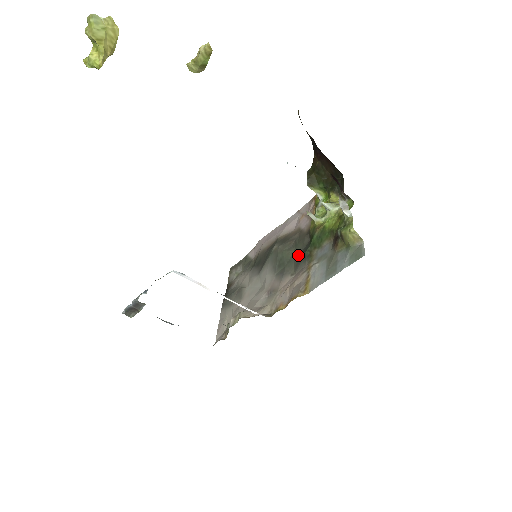
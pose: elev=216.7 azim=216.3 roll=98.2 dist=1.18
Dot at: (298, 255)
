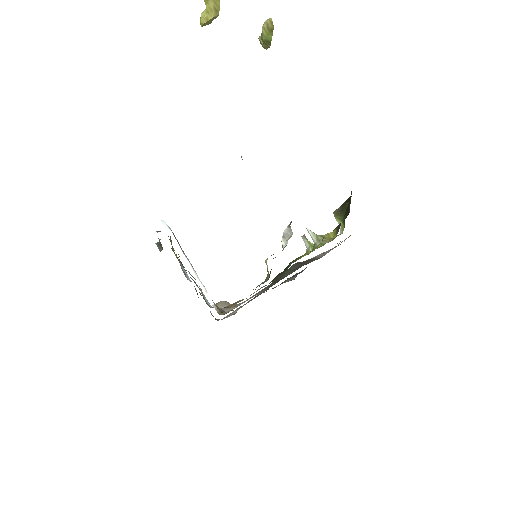
Dot at: occluded
